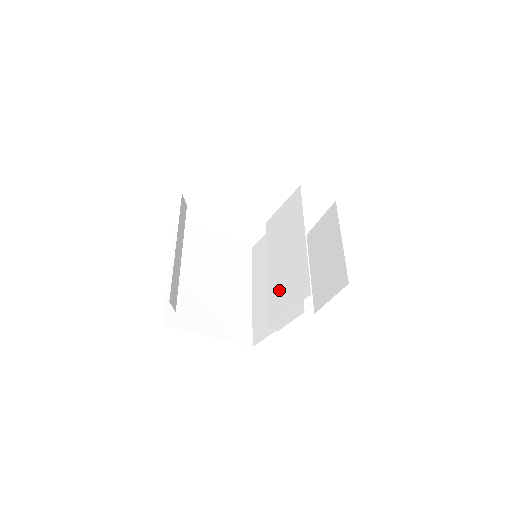
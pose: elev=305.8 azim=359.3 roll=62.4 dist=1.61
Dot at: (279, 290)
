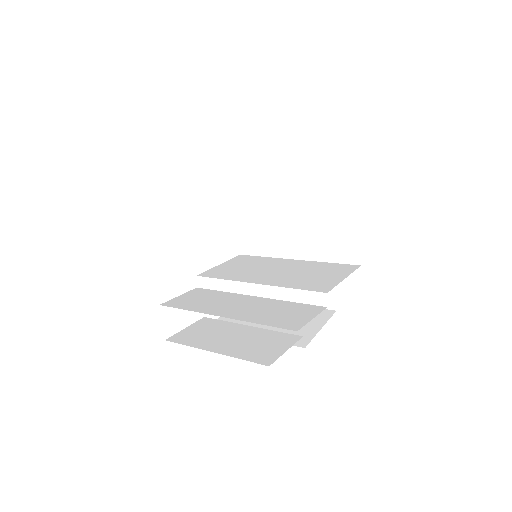
Dot at: (305, 279)
